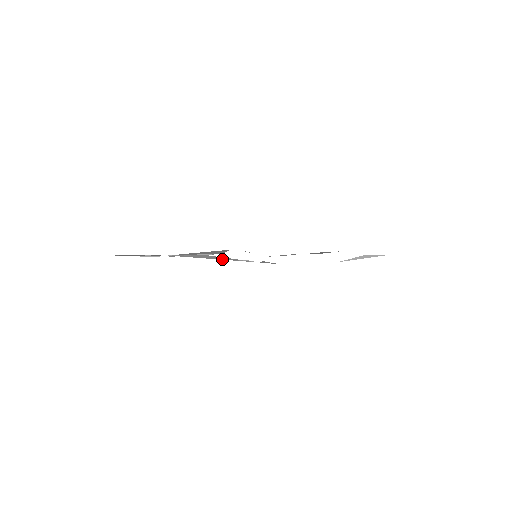
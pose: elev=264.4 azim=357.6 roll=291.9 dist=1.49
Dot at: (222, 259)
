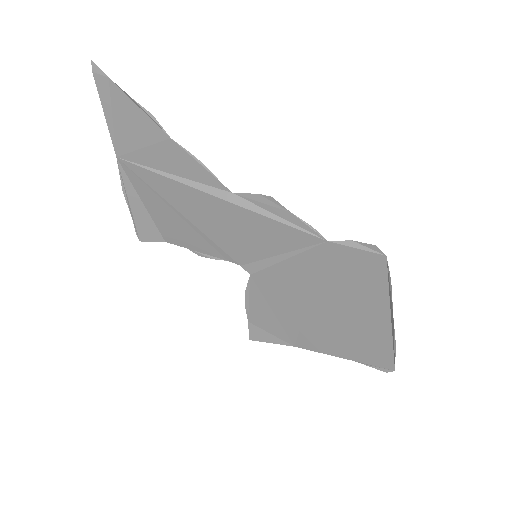
Dot at: (253, 210)
